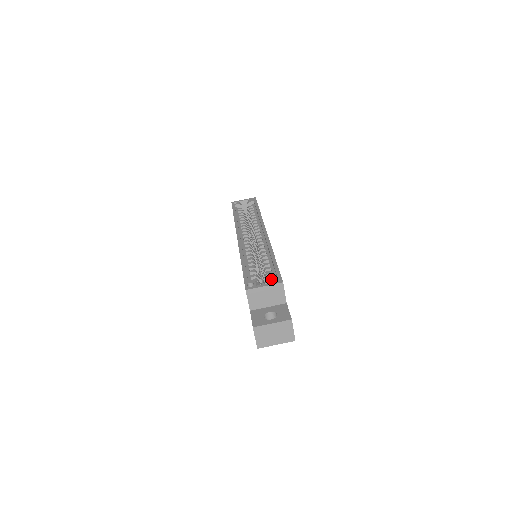
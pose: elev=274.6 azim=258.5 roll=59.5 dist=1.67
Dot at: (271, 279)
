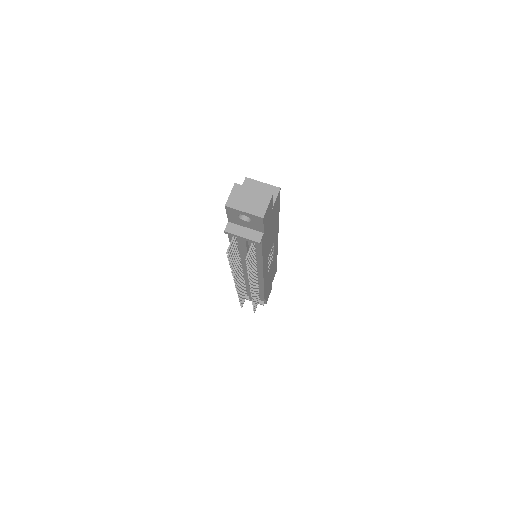
Dot at: occluded
